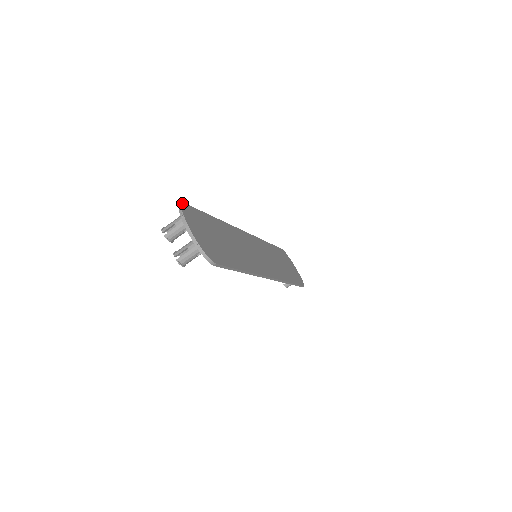
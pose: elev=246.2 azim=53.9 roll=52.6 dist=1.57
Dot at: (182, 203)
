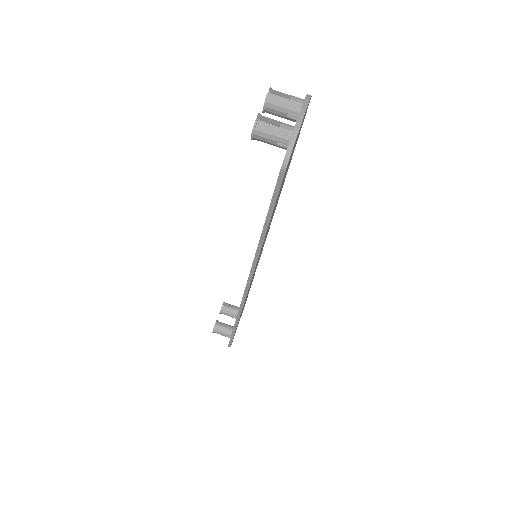
Dot at: occluded
